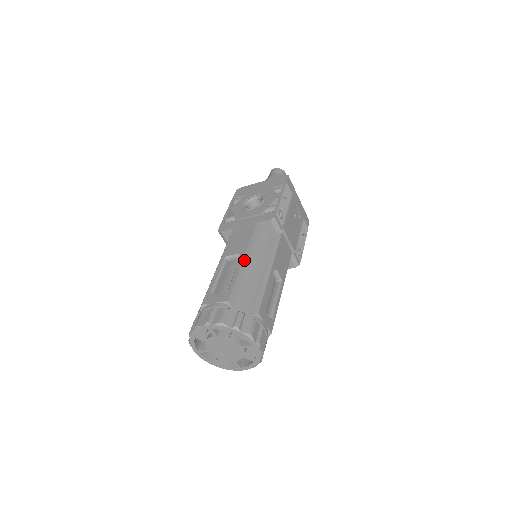
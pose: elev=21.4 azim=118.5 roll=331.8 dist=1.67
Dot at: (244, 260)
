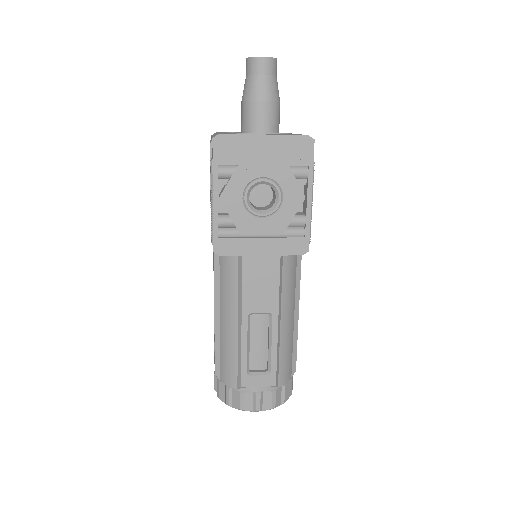
Dot at: (279, 325)
